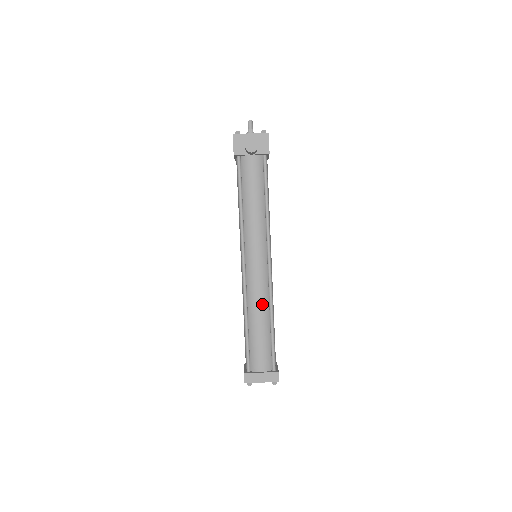
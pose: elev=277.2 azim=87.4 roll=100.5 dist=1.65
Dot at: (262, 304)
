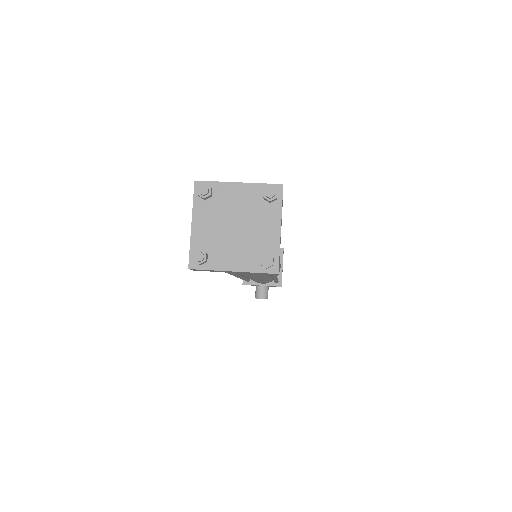
Dot at: occluded
